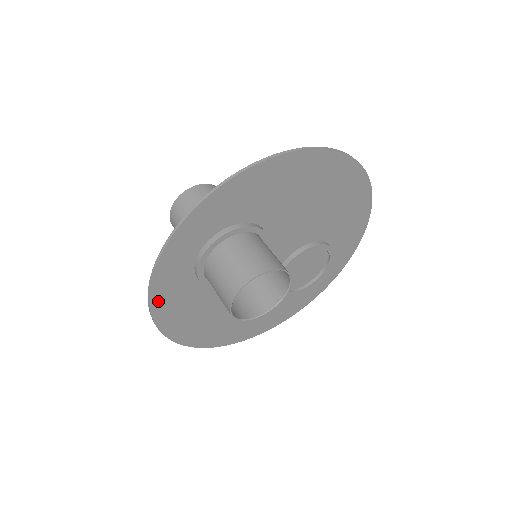
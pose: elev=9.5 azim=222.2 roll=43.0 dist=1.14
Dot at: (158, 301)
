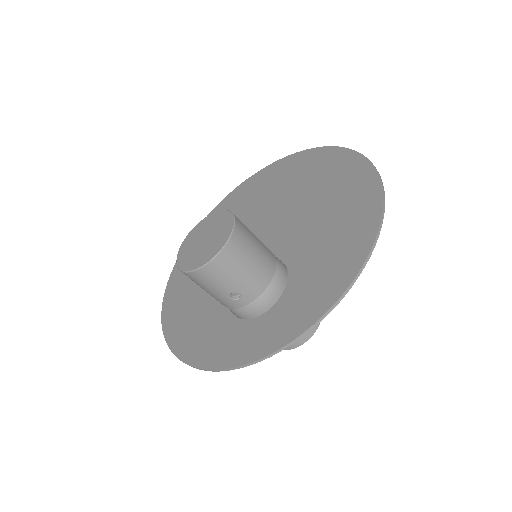
Dot at: (202, 360)
